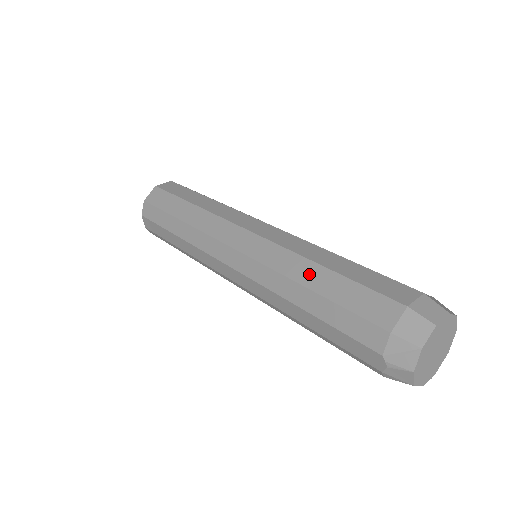
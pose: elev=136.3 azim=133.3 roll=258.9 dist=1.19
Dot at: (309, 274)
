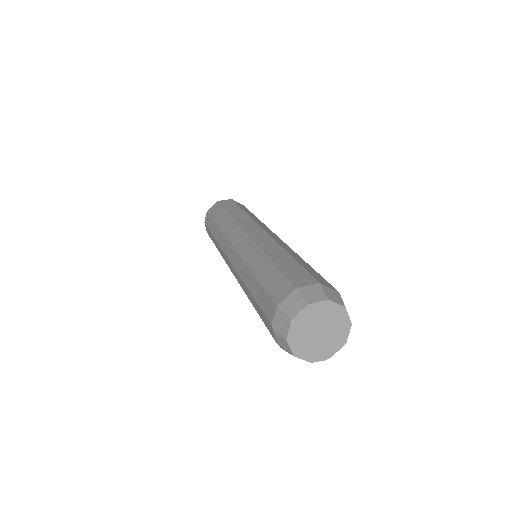
Dot at: (259, 263)
